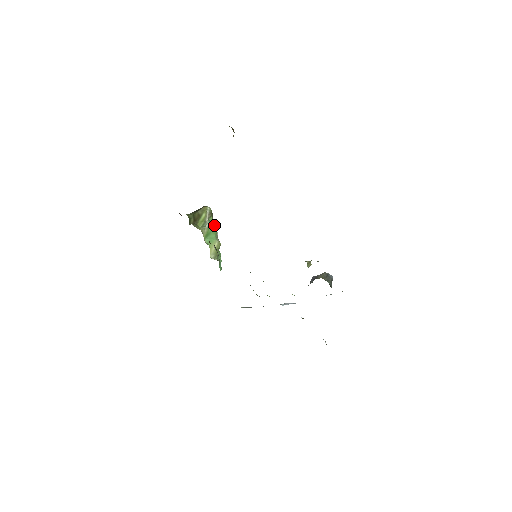
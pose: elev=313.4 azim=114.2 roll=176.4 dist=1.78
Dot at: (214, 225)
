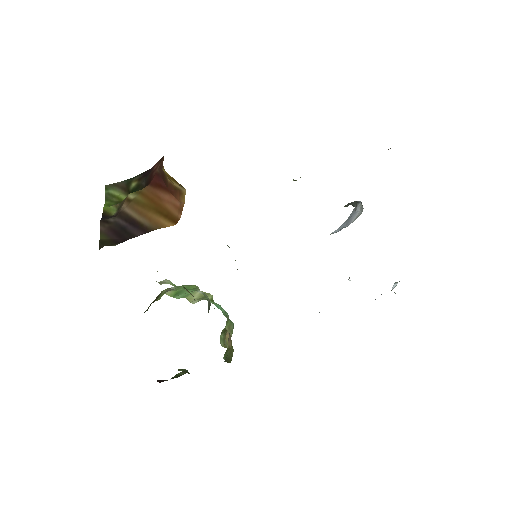
Dot at: (187, 286)
